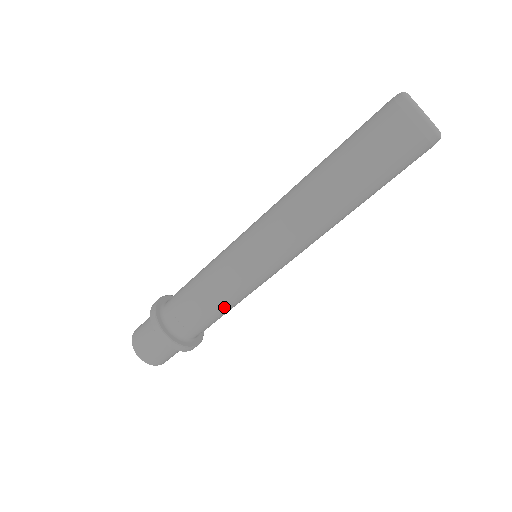
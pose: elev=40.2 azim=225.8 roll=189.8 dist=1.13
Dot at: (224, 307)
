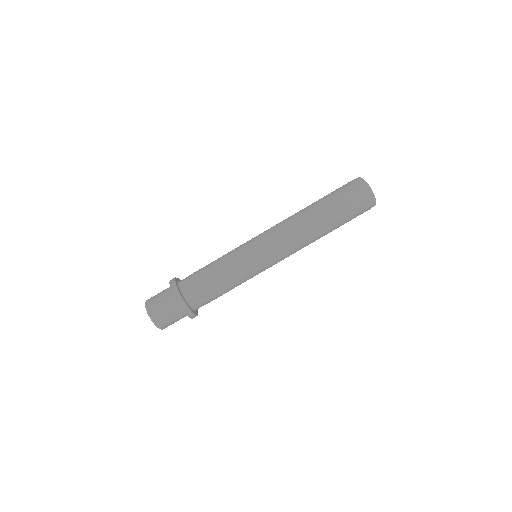
Dot at: (231, 288)
